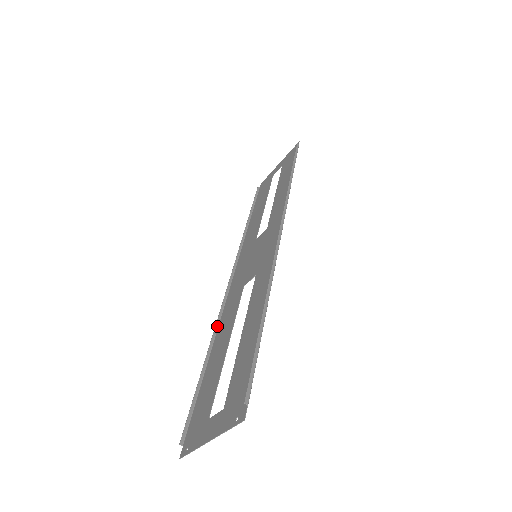
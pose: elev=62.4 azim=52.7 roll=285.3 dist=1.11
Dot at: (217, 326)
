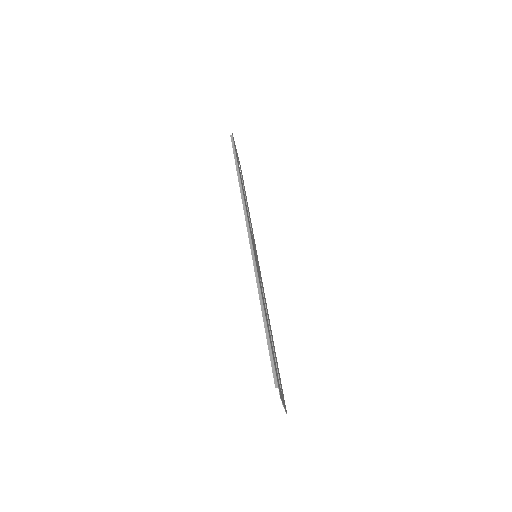
Dot at: occluded
